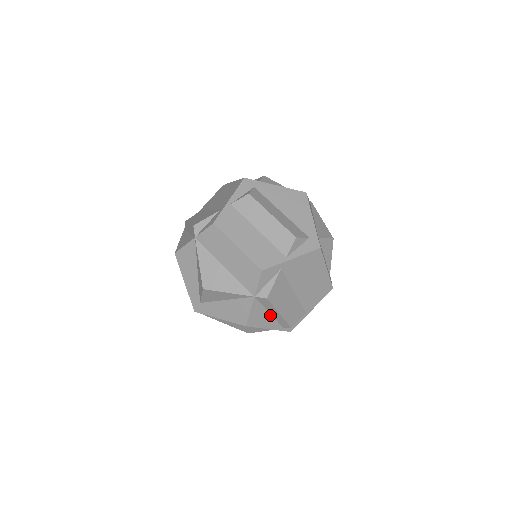
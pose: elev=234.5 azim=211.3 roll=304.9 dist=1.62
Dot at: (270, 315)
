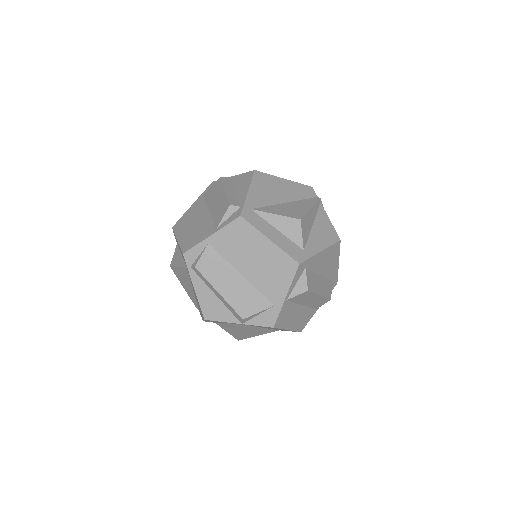
Dot at: occluded
